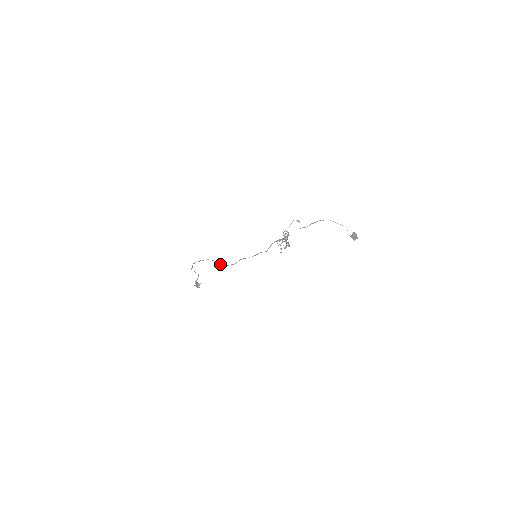
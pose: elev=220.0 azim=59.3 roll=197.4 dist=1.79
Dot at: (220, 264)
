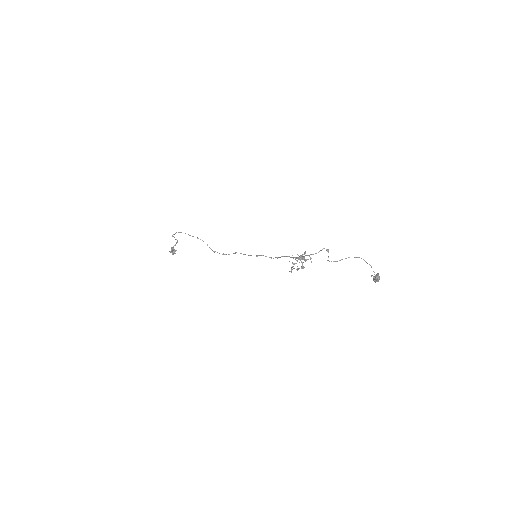
Dot at: (211, 249)
